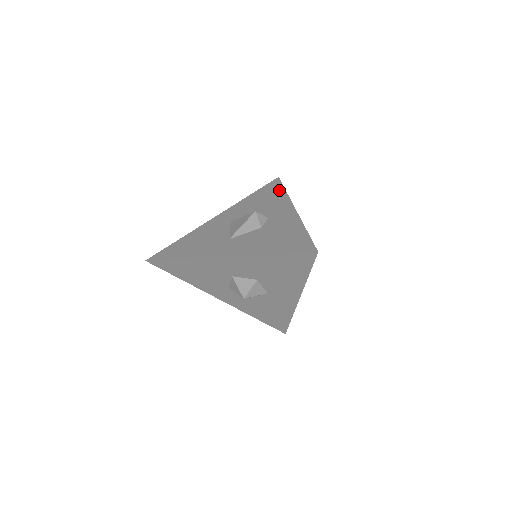
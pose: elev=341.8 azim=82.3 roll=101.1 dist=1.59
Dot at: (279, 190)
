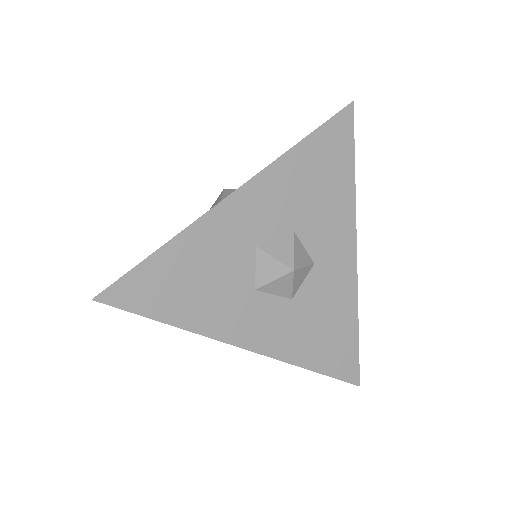
Dot at: occluded
